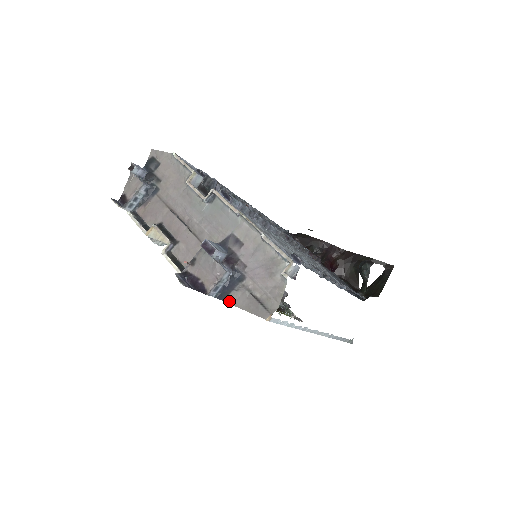
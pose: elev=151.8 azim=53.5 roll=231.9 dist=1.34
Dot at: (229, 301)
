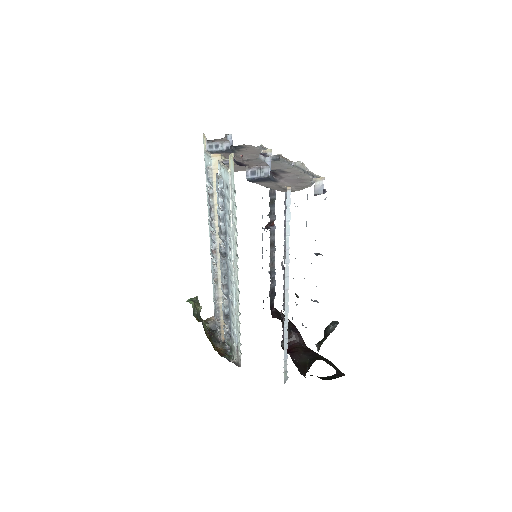
Dot at: (257, 183)
